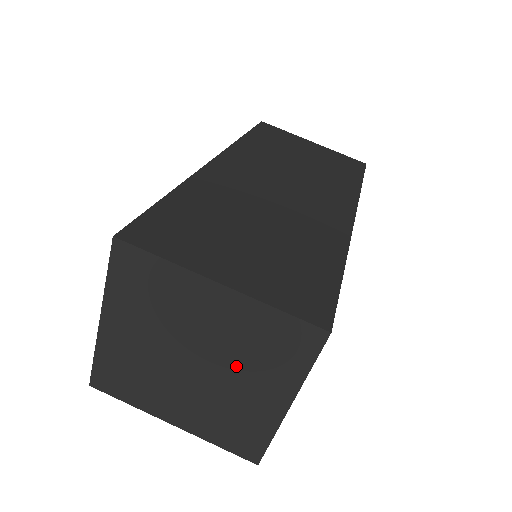
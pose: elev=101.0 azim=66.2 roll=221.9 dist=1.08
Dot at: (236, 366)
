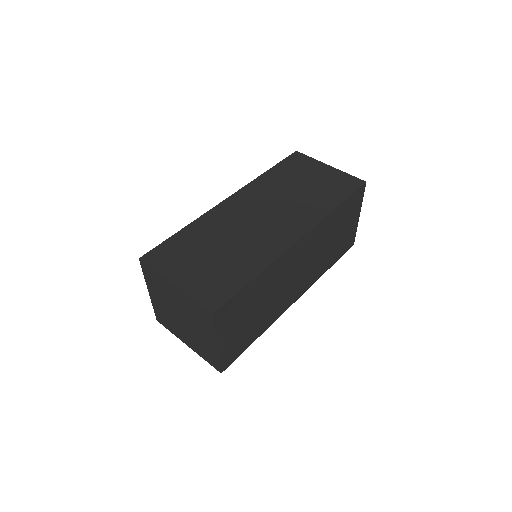
Dot at: (194, 322)
